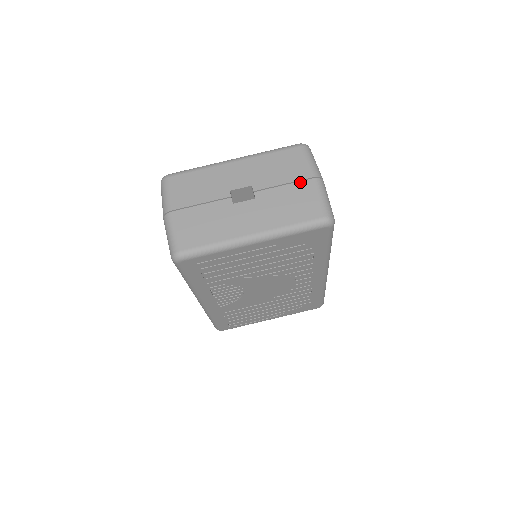
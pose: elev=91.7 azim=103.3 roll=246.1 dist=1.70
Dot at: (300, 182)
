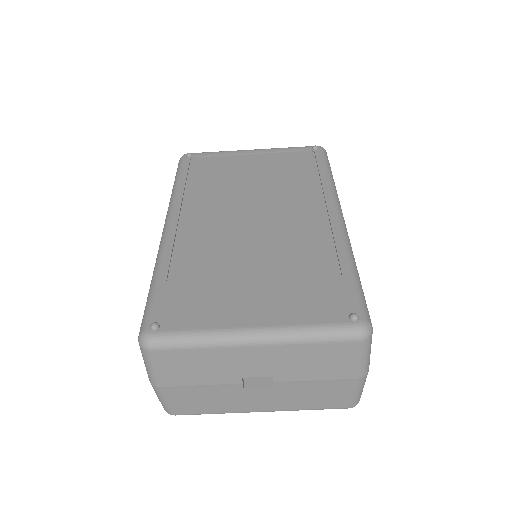
Dot at: (338, 381)
